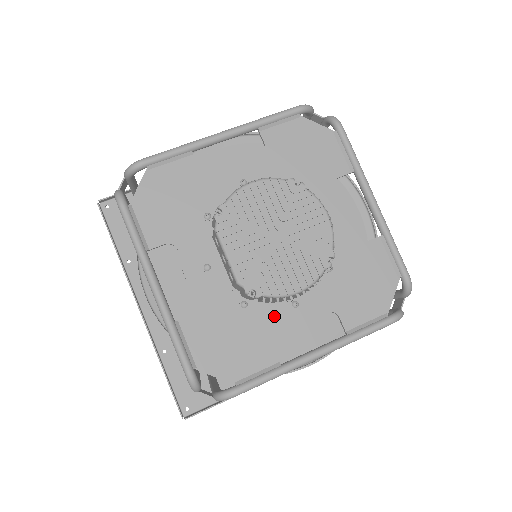
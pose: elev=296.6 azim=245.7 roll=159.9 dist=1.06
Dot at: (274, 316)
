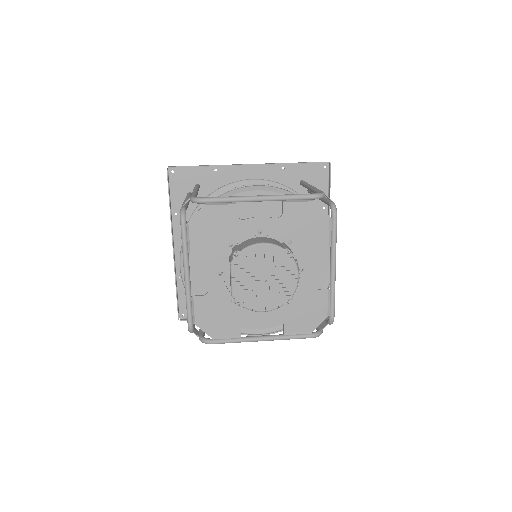
Dot at: (247, 312)
